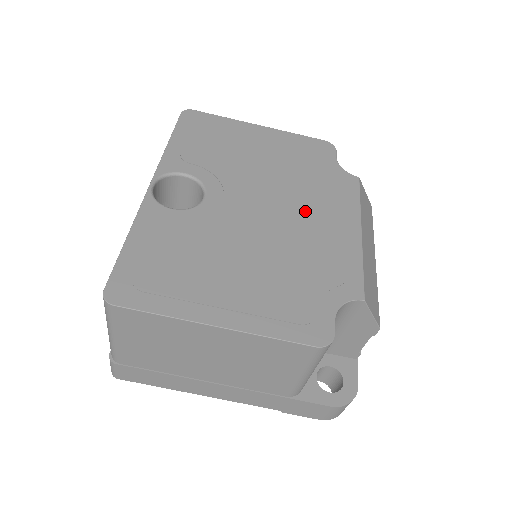
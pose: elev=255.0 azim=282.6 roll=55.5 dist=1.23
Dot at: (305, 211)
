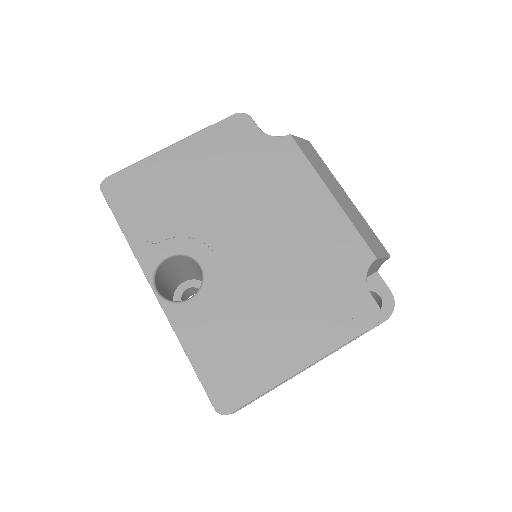
Dot at: (280, 212)
